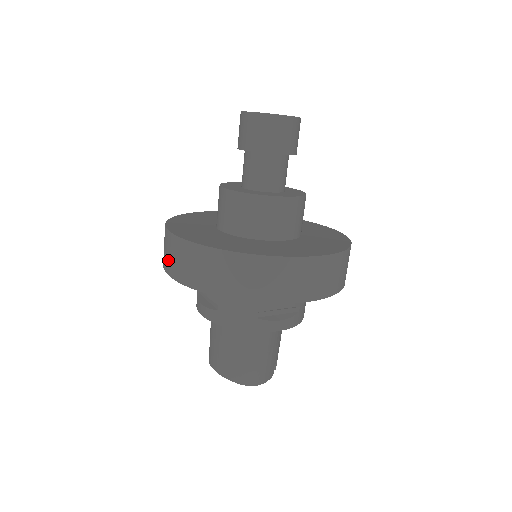
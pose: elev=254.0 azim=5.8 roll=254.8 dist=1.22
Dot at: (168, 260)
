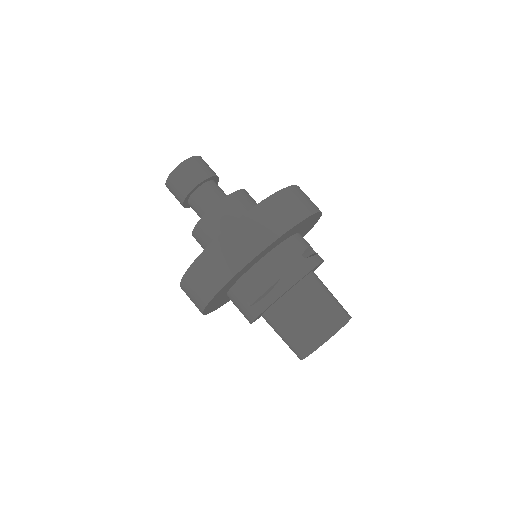
Dot at: (221, 270)
